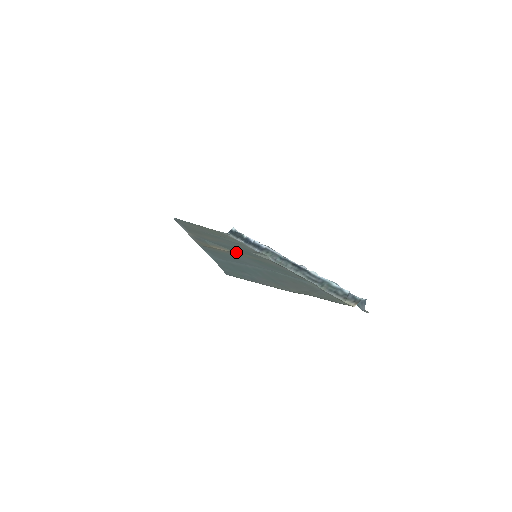
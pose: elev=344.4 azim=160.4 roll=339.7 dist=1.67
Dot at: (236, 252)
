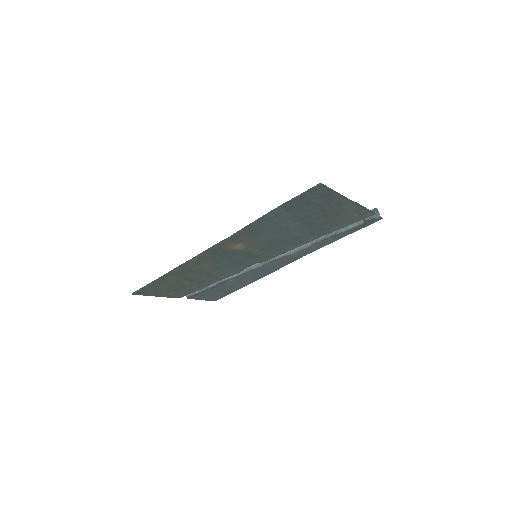
Dot at: (247, 249)
